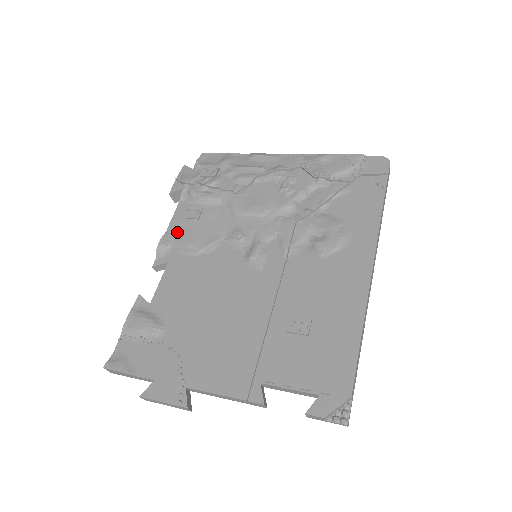
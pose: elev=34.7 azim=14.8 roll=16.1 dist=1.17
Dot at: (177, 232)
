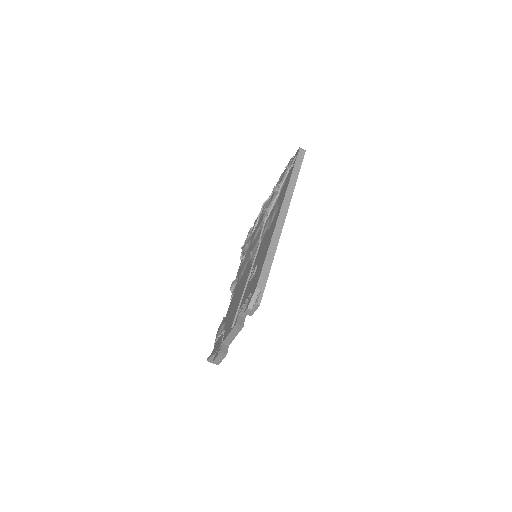
Dot at: (238, 274)
